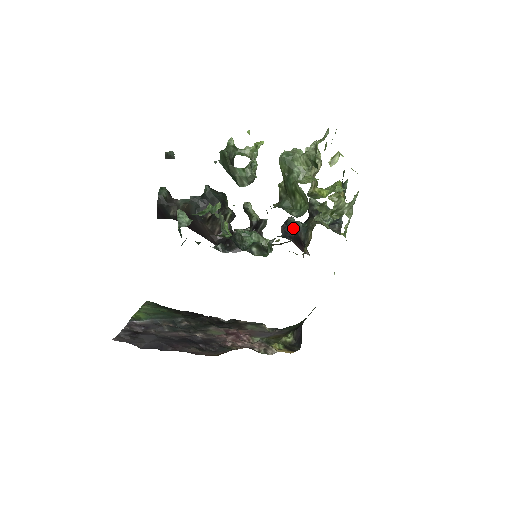
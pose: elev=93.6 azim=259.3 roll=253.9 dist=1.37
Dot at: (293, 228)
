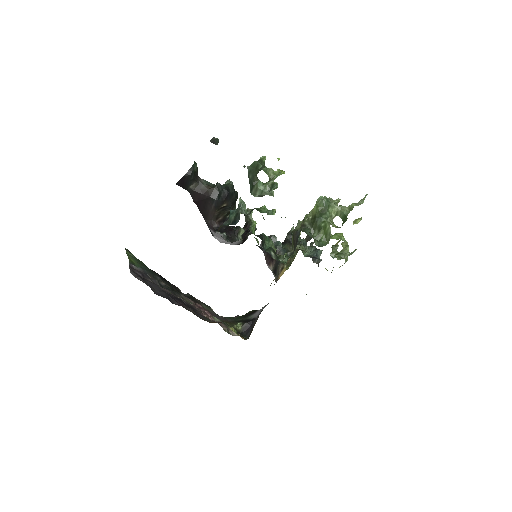
Dot at: occluded
